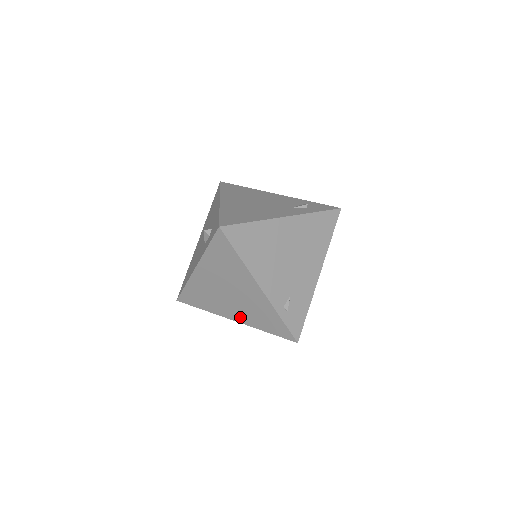
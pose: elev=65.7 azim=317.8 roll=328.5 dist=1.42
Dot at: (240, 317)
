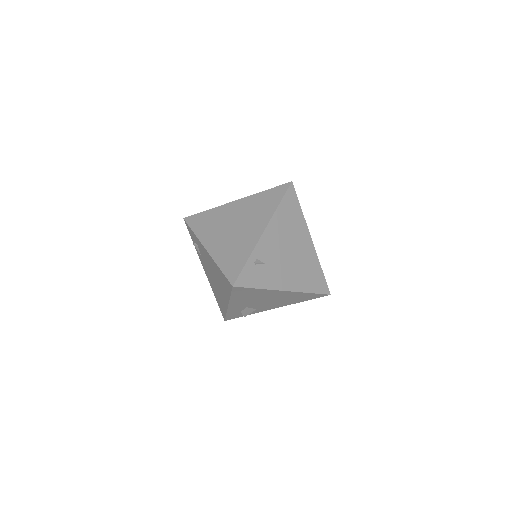
Dot at: (215, 248)
